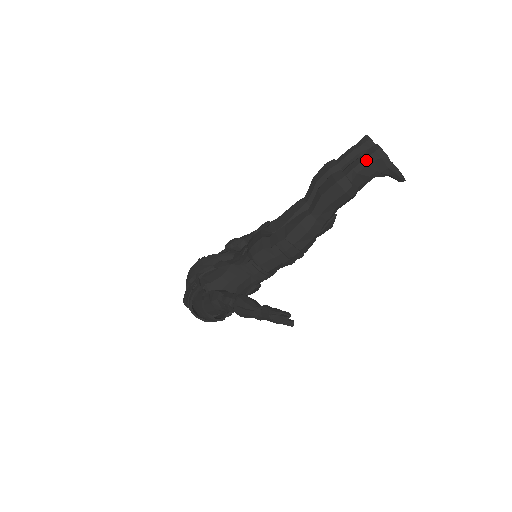
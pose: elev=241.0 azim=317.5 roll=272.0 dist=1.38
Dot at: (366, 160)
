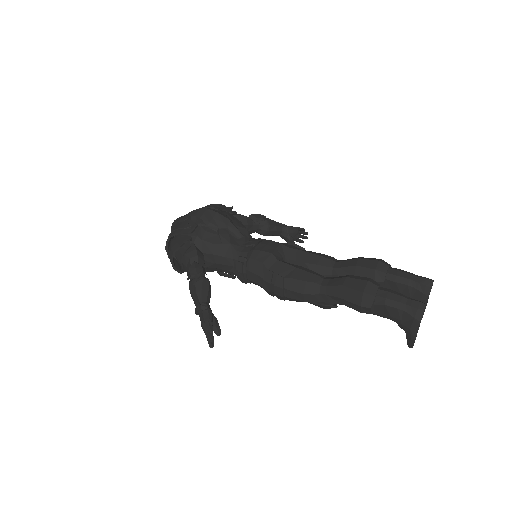
Dot at: (403, 305)
